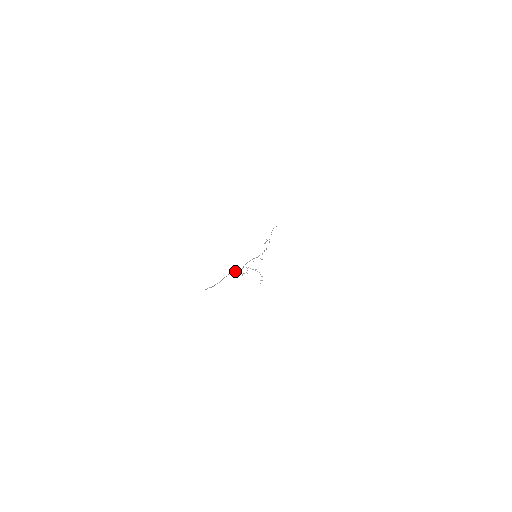
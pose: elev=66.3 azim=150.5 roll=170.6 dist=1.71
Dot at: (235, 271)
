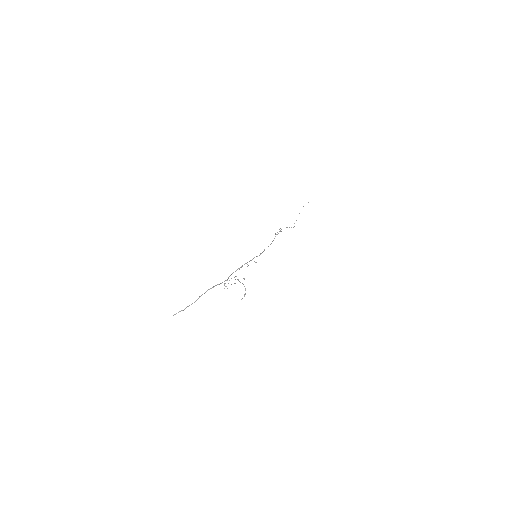
Dot at: (216, 285)
